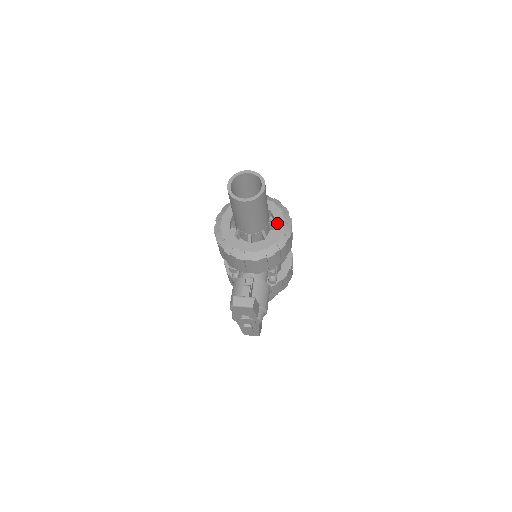
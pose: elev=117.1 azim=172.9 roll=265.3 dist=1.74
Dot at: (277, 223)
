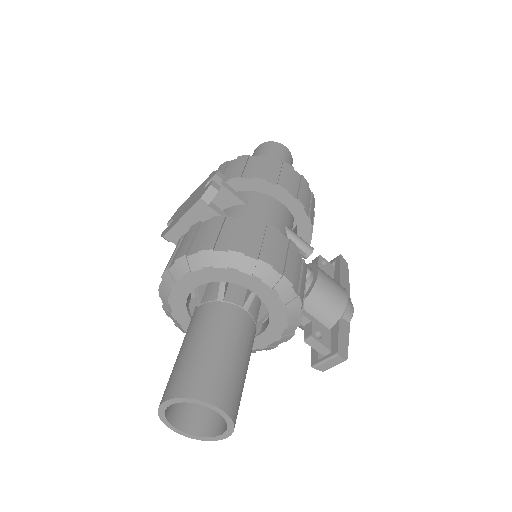
Dot at: (254, 290)
